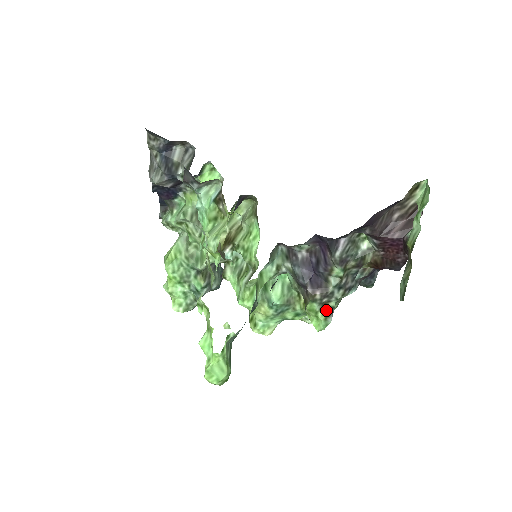
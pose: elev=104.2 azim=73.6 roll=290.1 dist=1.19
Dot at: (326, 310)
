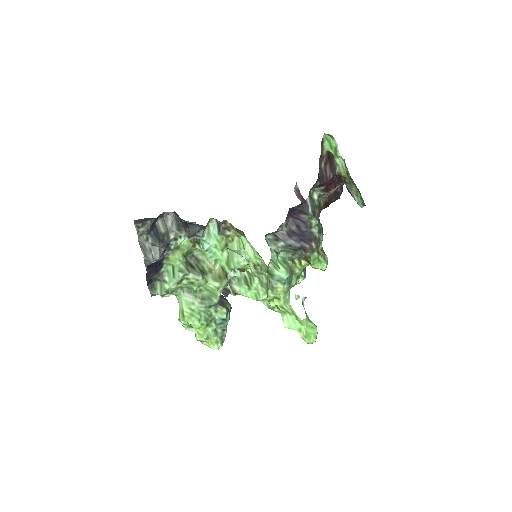
Dot at: (321, 253)
